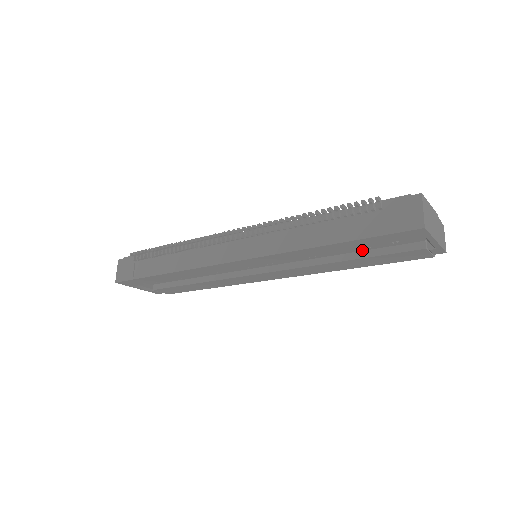
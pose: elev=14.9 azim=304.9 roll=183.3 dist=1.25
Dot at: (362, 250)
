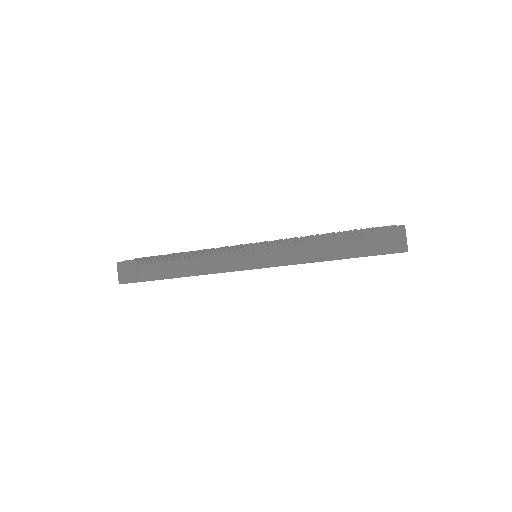
Dot at: occluded
